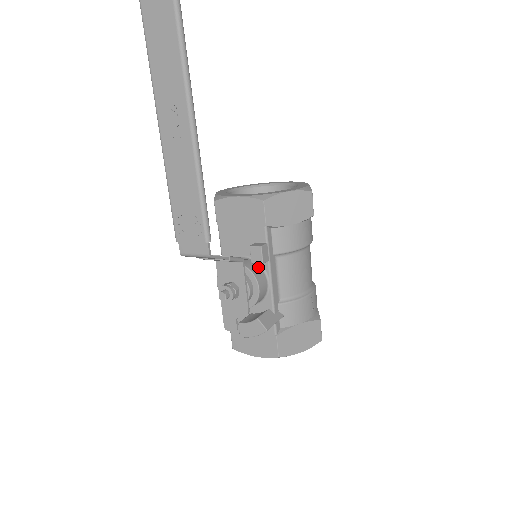
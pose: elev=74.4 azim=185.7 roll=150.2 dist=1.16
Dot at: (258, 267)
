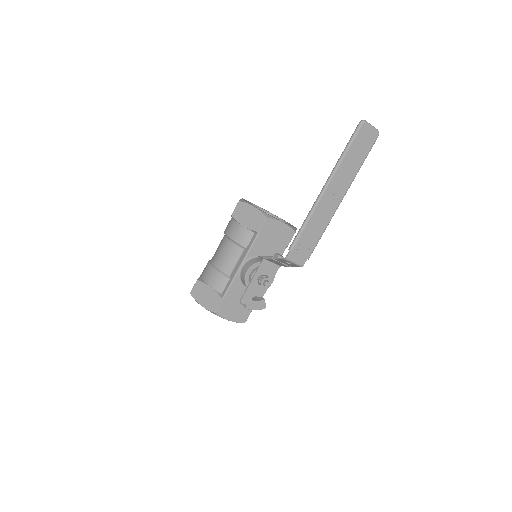
Dot at: occluded
